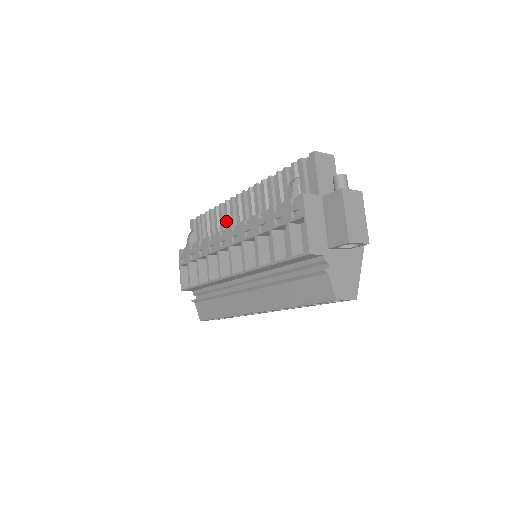
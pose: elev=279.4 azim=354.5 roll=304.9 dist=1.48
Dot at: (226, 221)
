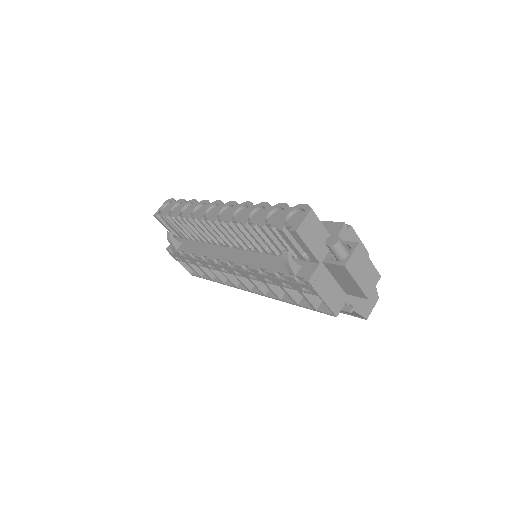
Dot at: occluded
